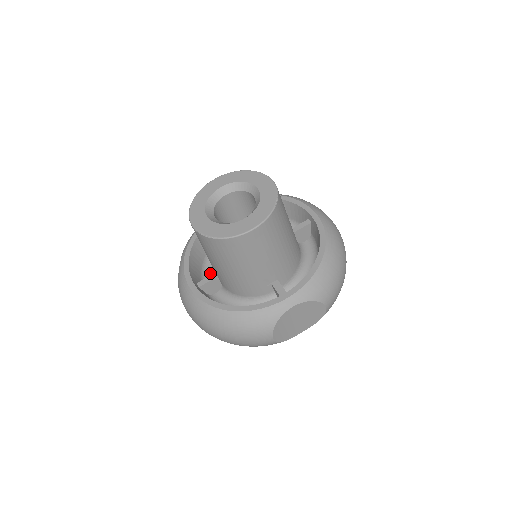
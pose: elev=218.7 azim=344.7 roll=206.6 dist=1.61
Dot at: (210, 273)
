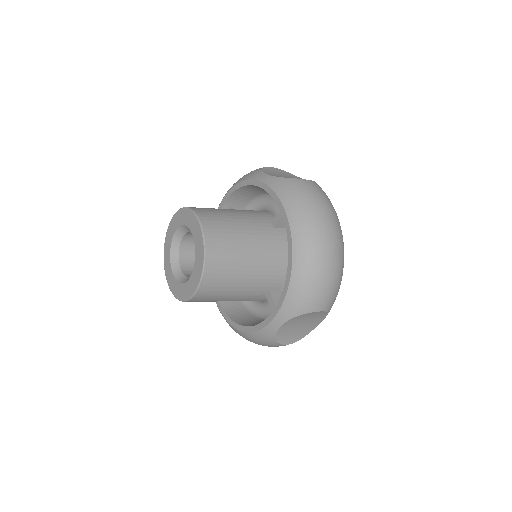
Dot at: occluded
